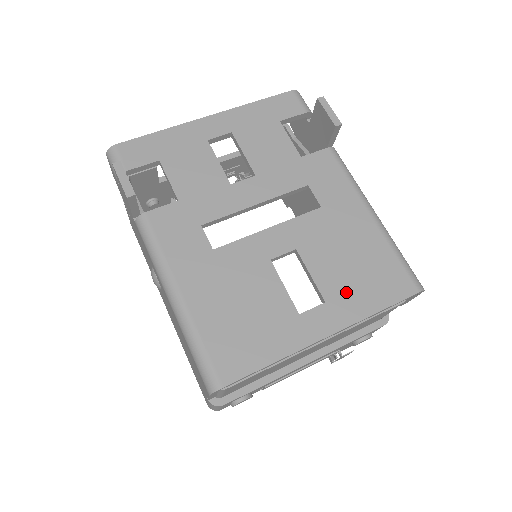
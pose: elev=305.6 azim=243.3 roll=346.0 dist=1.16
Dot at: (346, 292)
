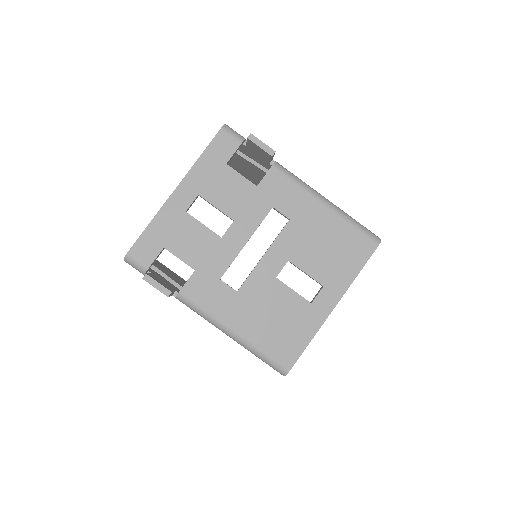
Dot at: (333, 272)
